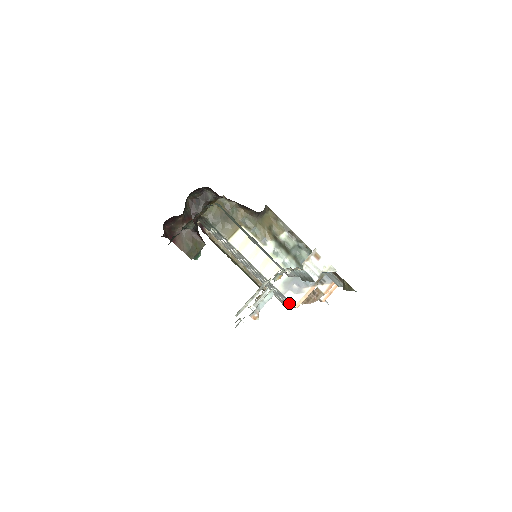
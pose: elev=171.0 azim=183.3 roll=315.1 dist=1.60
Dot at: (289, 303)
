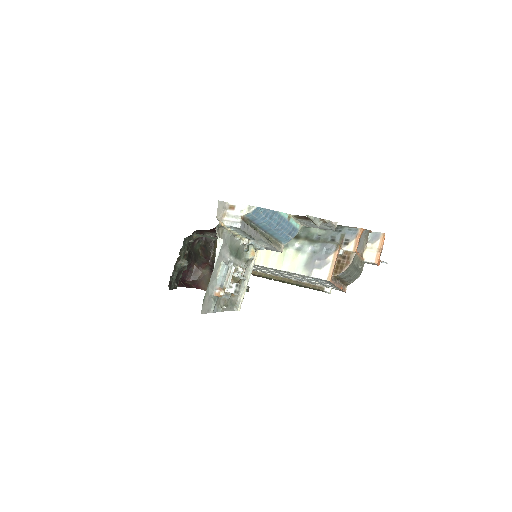
Dot at: (328, 282)
